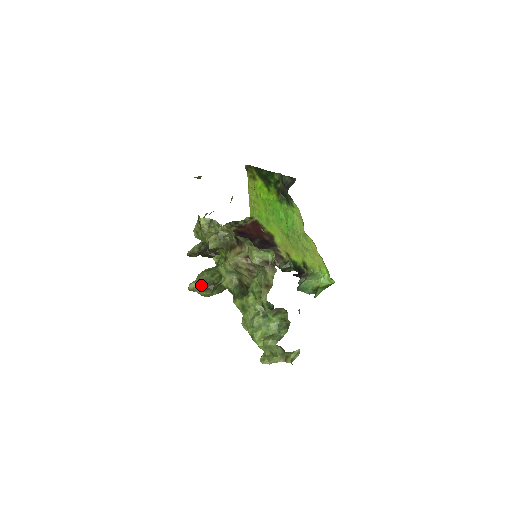
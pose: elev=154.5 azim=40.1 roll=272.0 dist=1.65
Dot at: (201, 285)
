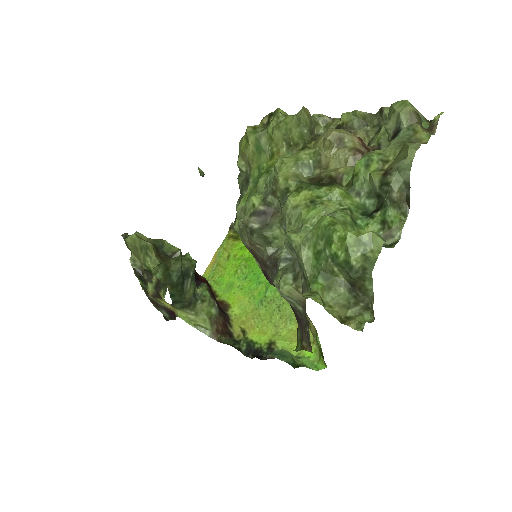
Dot at: (154, 243)
